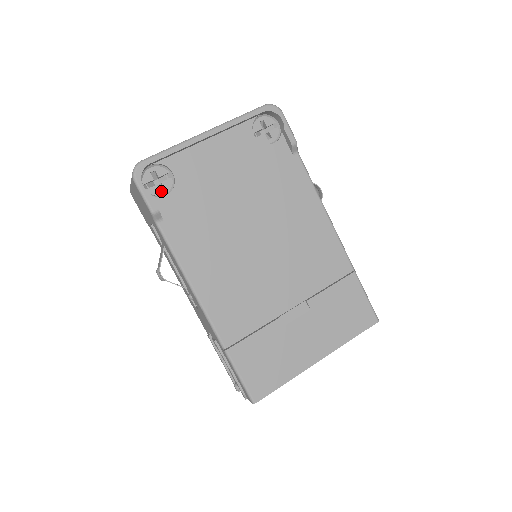
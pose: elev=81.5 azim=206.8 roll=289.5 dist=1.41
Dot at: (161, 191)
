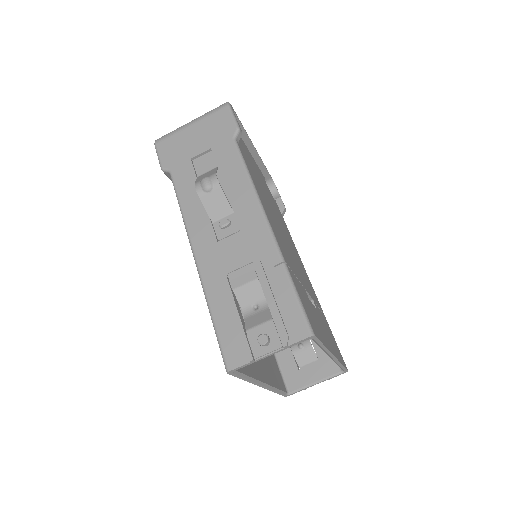
Dot at: occluded
